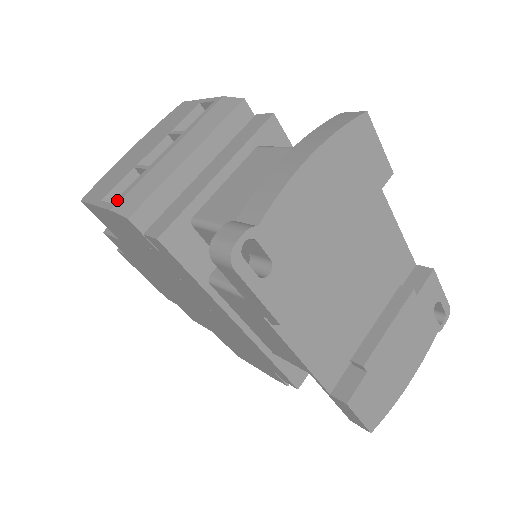
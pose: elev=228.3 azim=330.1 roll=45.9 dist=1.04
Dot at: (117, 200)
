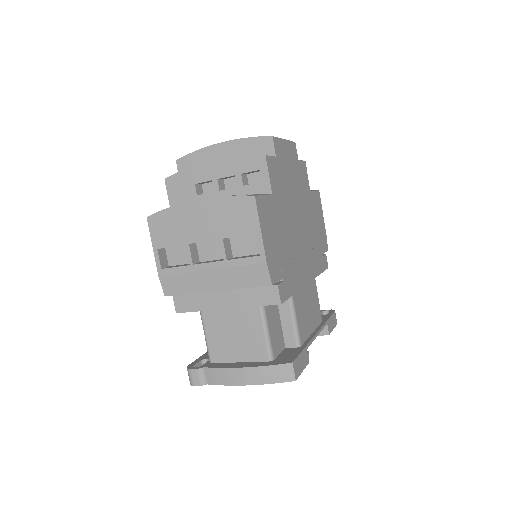
Dot at: (165, 272)
